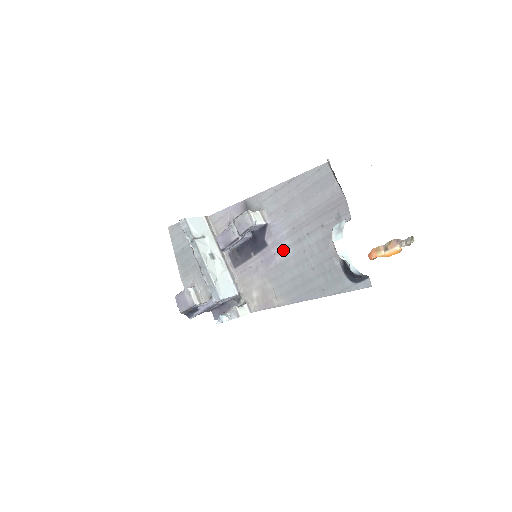
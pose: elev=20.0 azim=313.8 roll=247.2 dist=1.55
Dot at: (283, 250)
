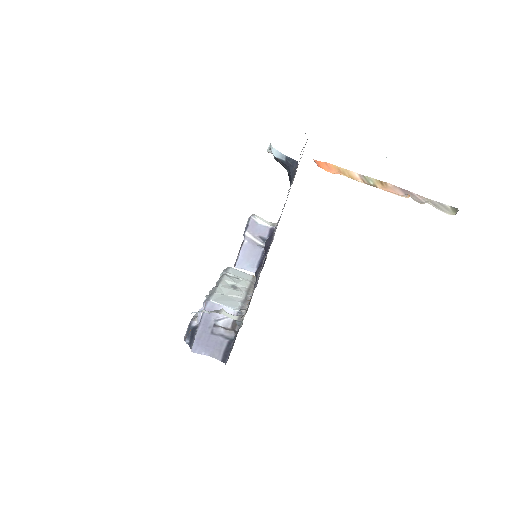
Dot at: occluded
